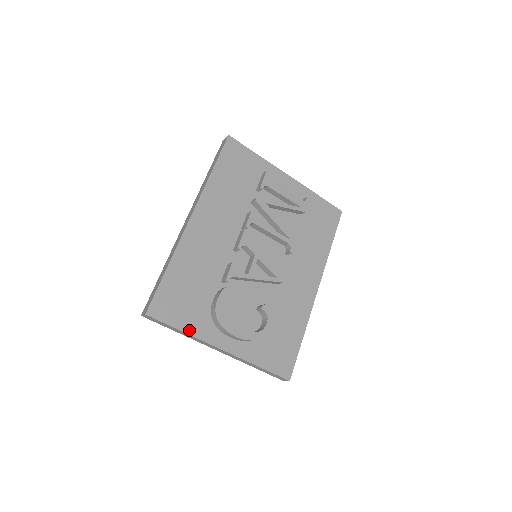
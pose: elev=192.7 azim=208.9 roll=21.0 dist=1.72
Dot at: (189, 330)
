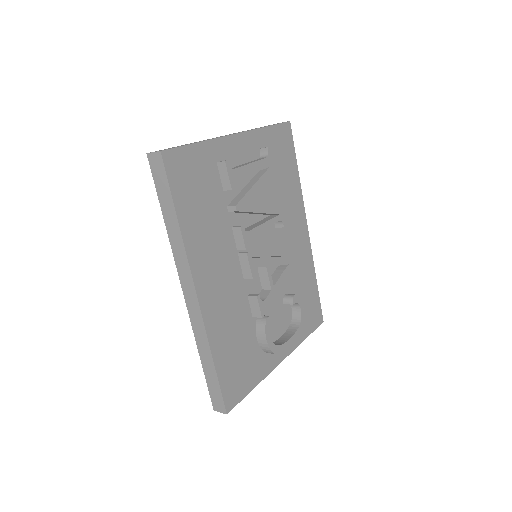
Dot at: (257, 381)
